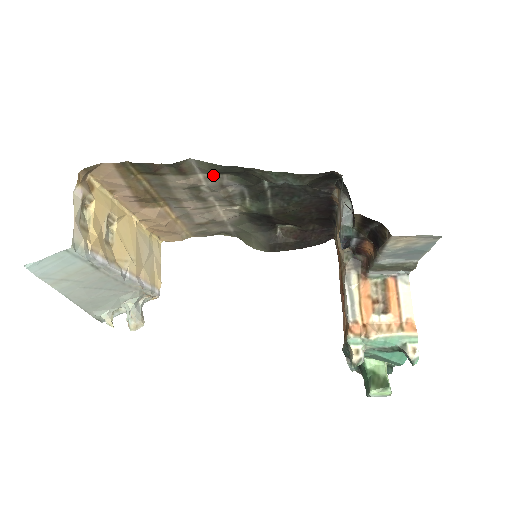
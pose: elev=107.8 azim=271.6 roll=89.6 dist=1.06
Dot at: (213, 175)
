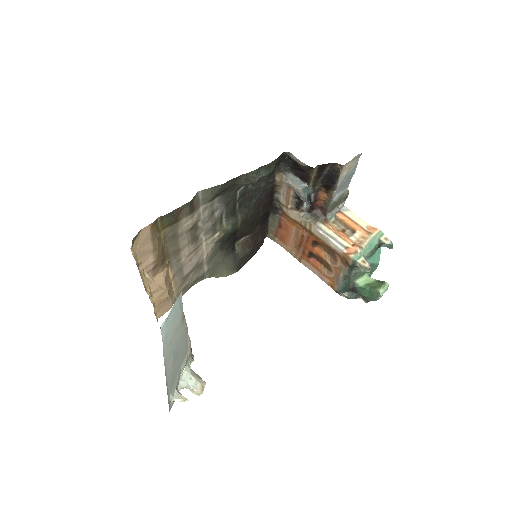
Dot at: (209, 203)
